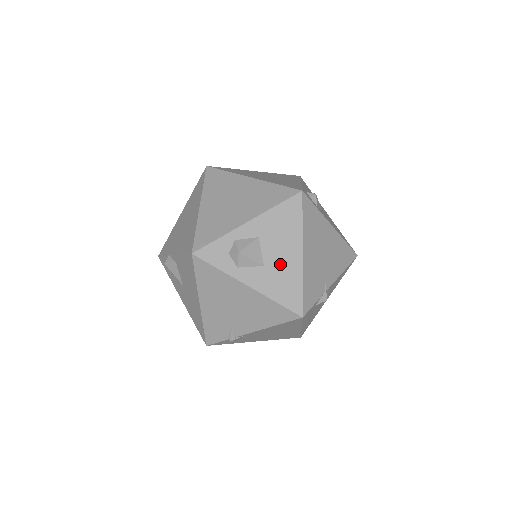
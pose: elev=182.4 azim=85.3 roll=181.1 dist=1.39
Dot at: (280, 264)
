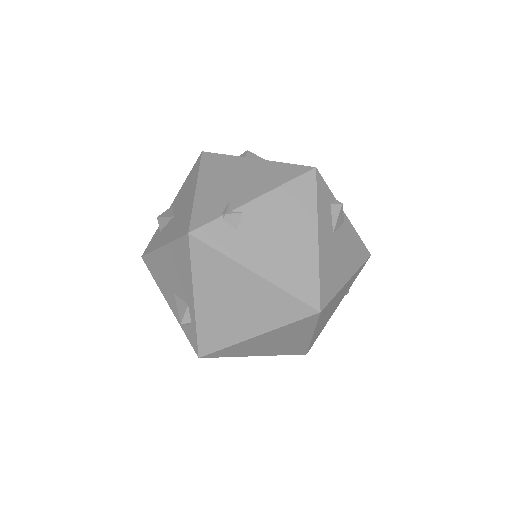
Dot at: occluded
